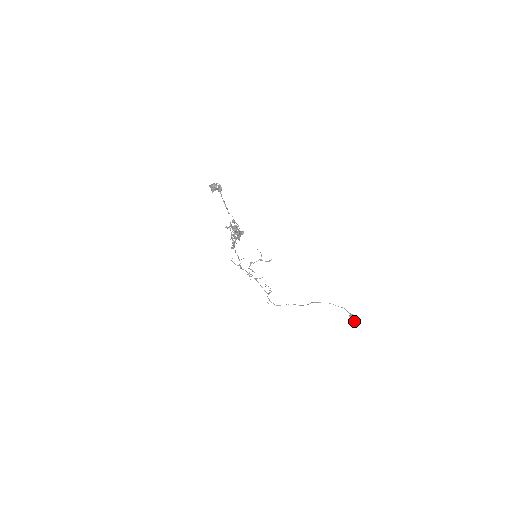
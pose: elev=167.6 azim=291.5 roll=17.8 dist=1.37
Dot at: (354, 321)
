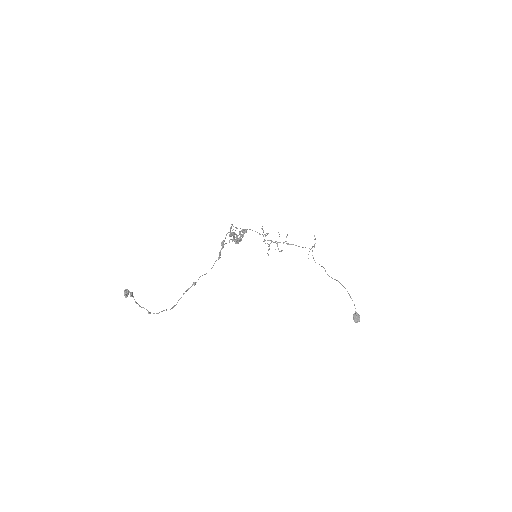
Dot at: (356, 321)
